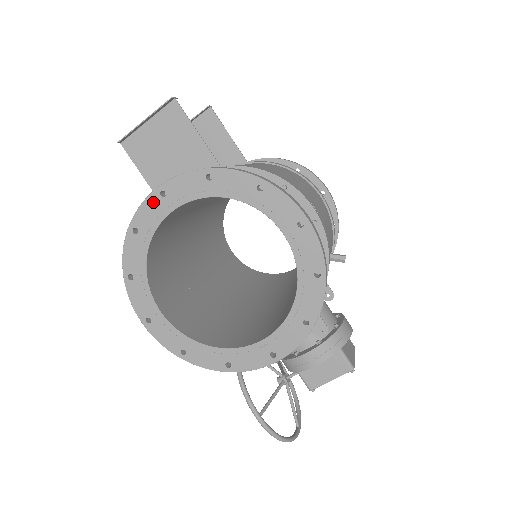
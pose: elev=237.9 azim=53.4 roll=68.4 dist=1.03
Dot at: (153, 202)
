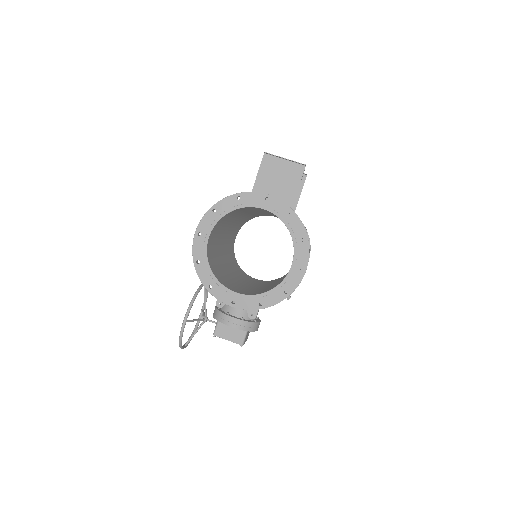
Dot at: (259, 197)
